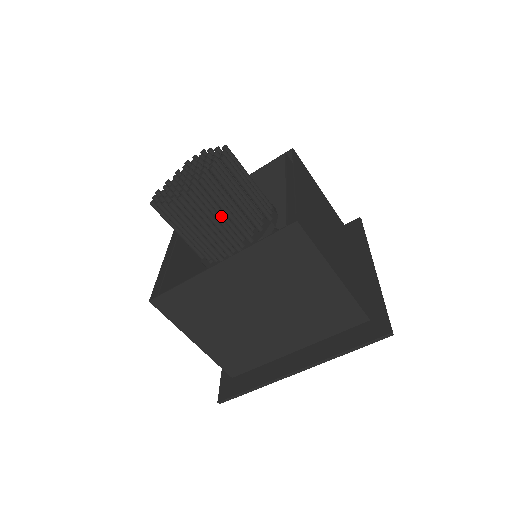
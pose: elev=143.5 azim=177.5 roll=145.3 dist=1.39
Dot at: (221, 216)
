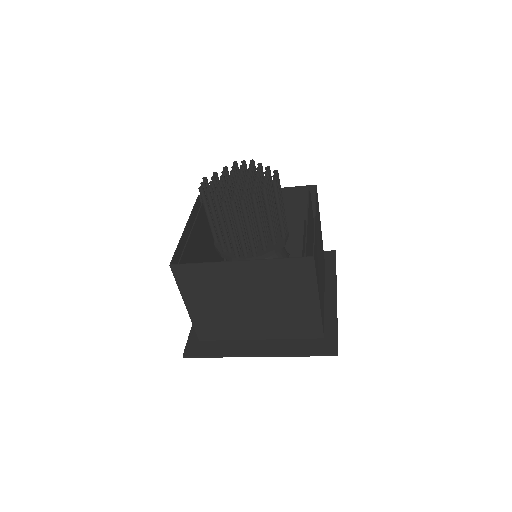
Dot at: occluded
